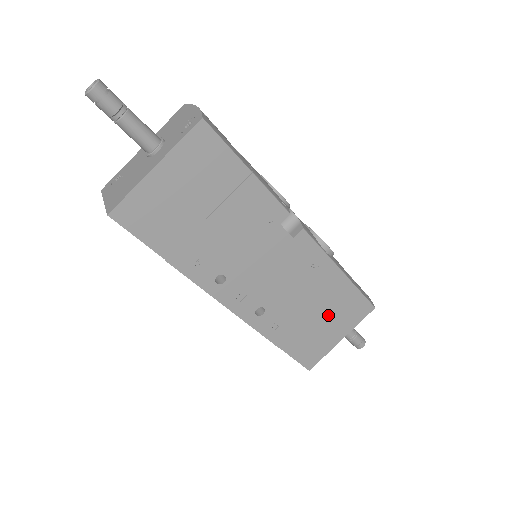
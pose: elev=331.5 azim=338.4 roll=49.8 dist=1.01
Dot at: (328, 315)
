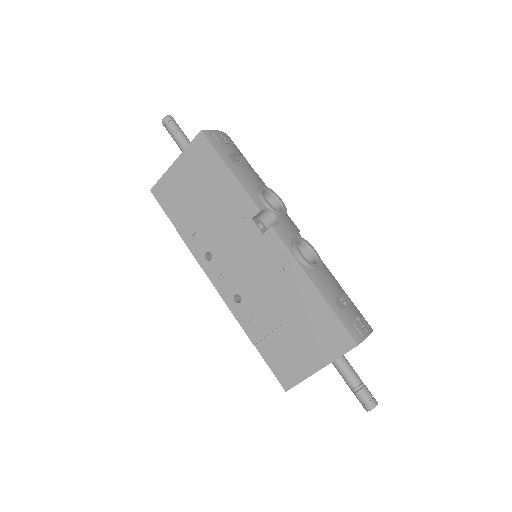
Dot at: (302, 331)
